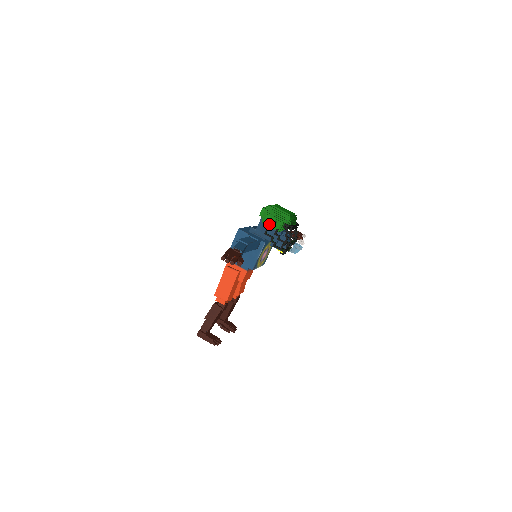
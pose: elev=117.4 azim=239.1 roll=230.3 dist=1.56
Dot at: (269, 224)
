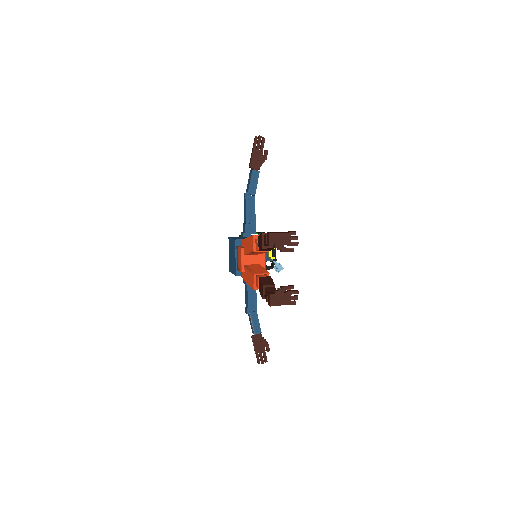
Dot at: occluded
